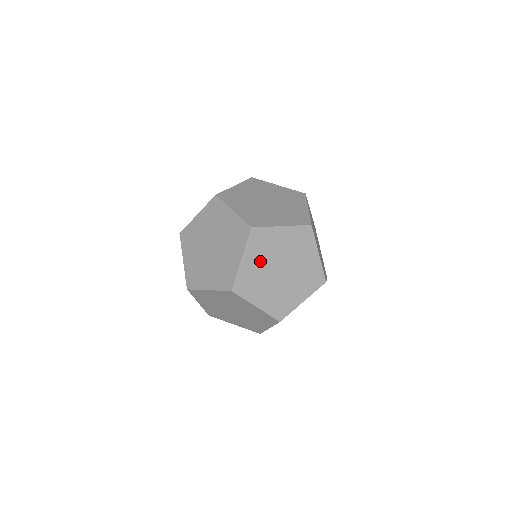
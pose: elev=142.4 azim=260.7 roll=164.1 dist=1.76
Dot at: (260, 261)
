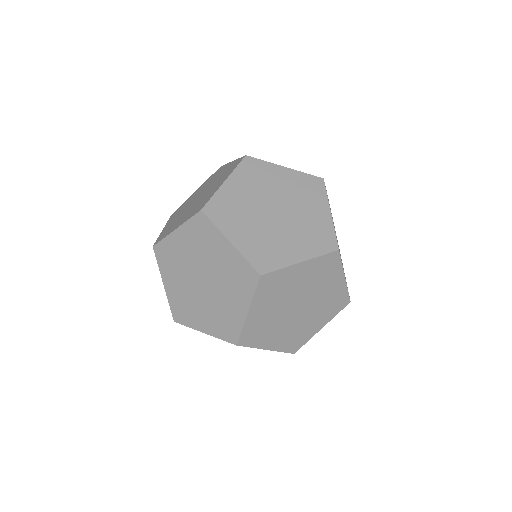
Dot at: (272, 306)
